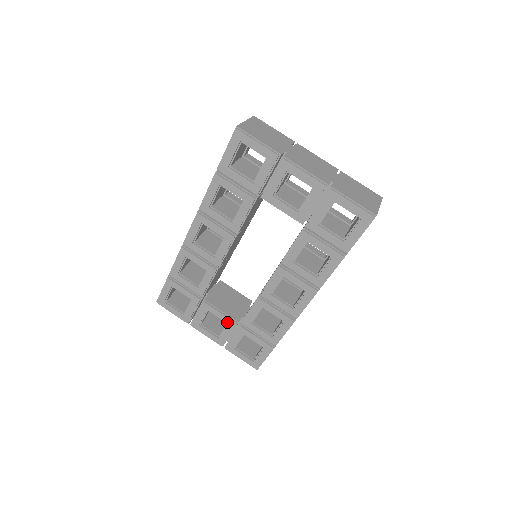
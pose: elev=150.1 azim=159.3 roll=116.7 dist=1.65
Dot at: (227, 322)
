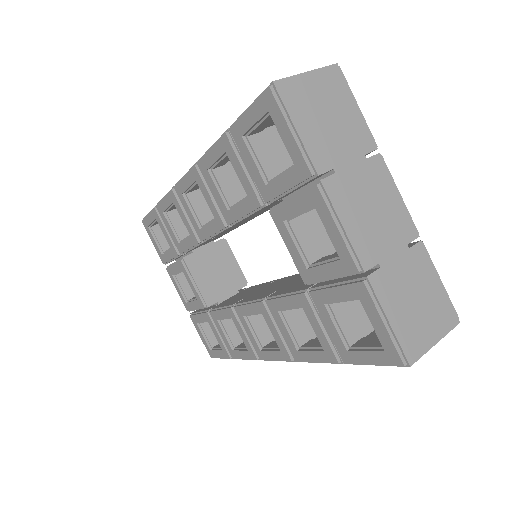
Dot at: (197, 297)
